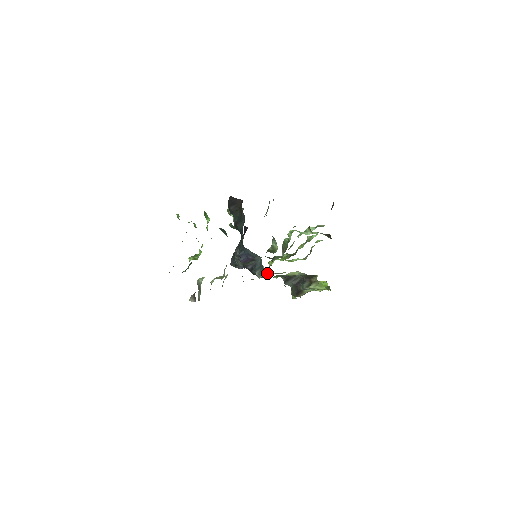
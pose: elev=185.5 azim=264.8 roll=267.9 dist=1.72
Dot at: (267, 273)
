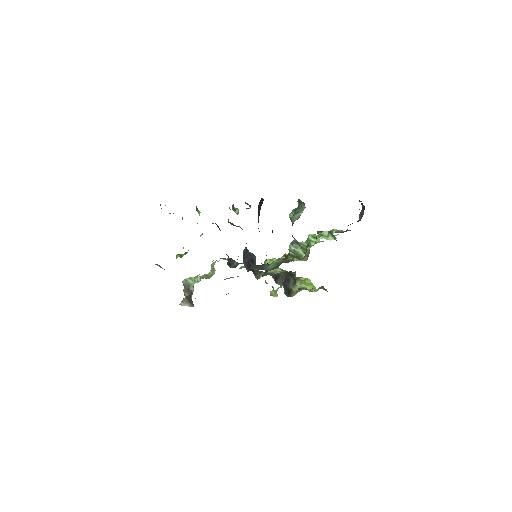
Dot at: (259, 272)
